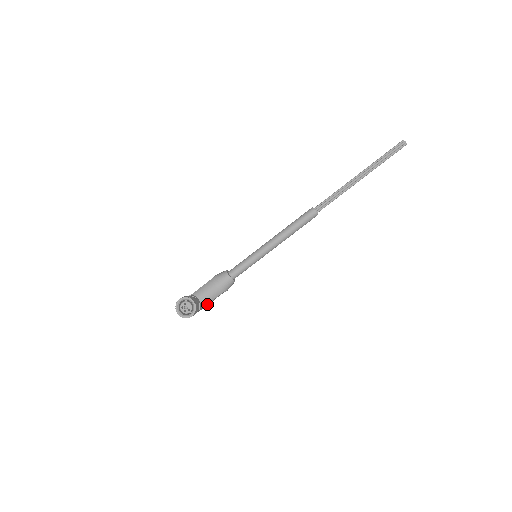
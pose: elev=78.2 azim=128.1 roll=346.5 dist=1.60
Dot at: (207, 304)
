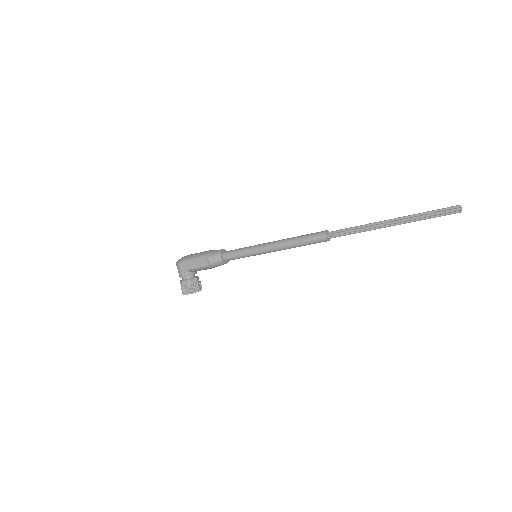
Dot at: occluded
